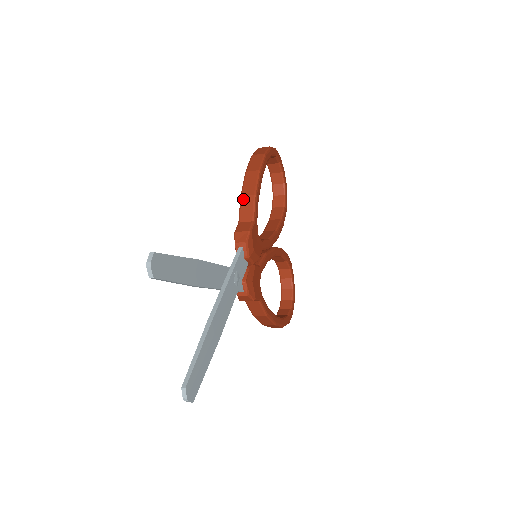
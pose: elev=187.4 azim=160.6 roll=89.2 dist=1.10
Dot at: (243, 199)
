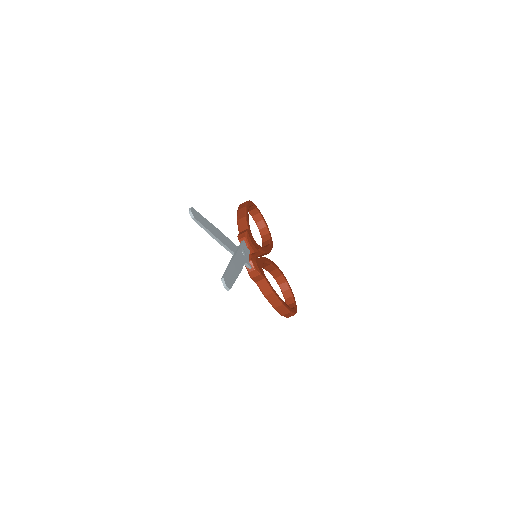
Dot at: (239, 221)
